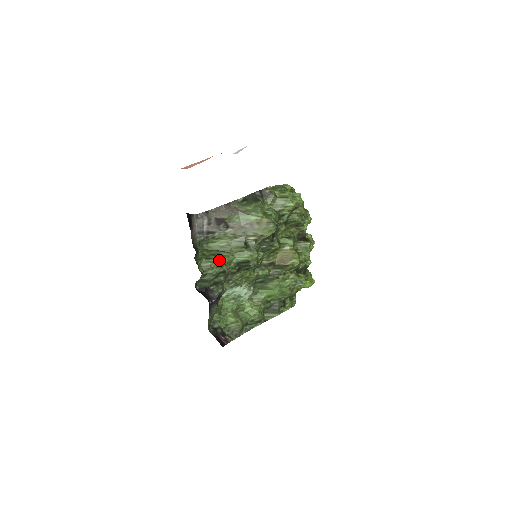
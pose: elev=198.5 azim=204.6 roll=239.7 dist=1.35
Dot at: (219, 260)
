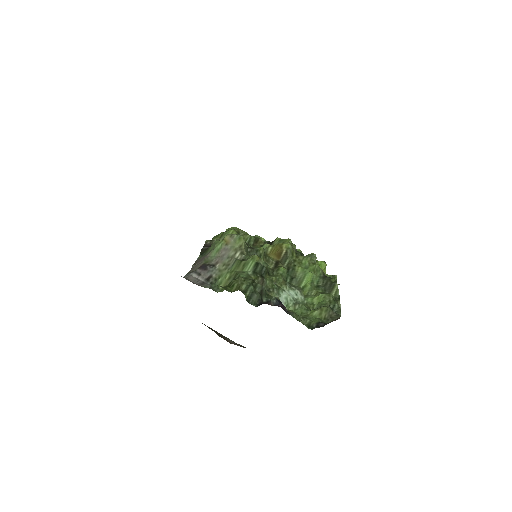
Dot at: (238, 279)
